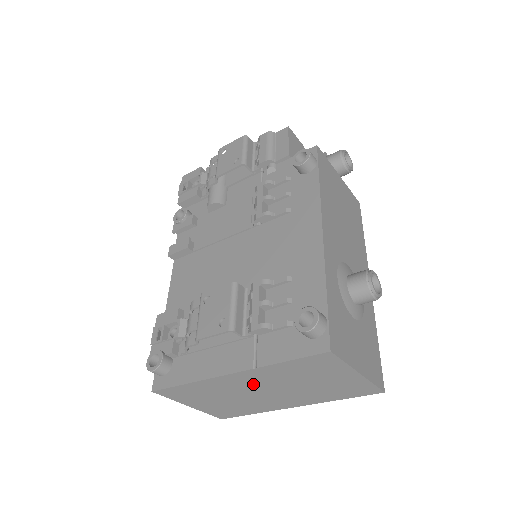
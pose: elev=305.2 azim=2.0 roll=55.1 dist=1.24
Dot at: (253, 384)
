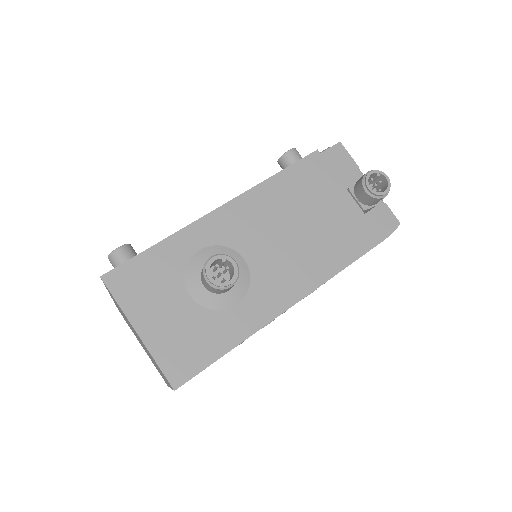
Dot at: occluded
